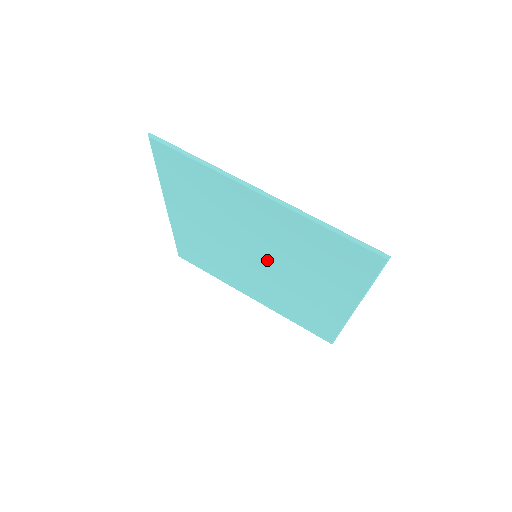
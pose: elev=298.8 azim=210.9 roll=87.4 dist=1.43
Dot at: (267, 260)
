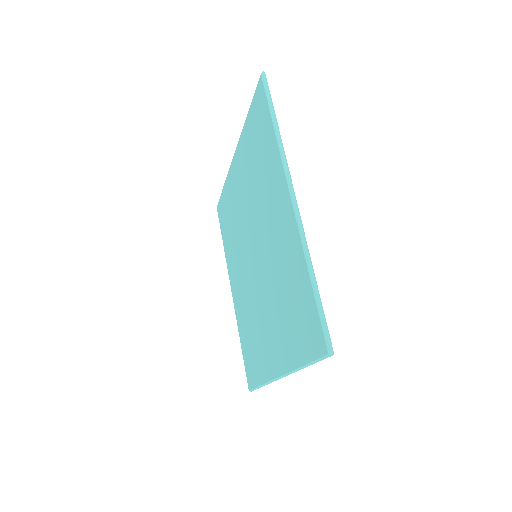
Dot at: (256, 242)
